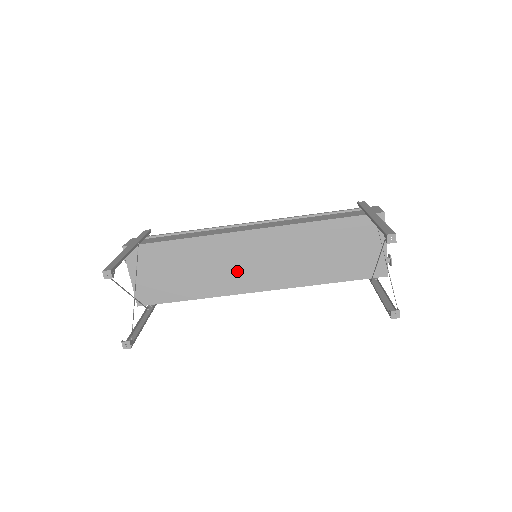
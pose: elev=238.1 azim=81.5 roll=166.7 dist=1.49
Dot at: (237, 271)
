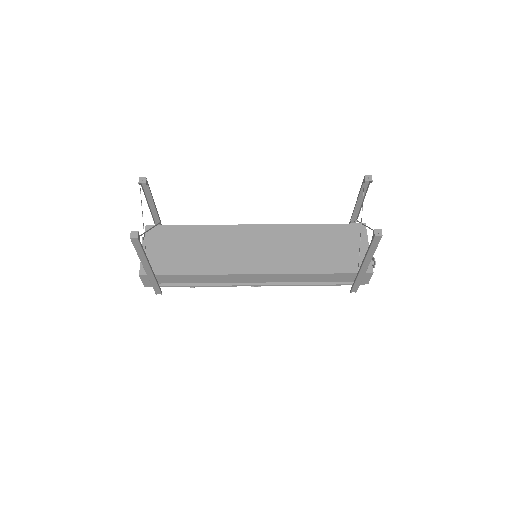
Dot at: (239, 254)
